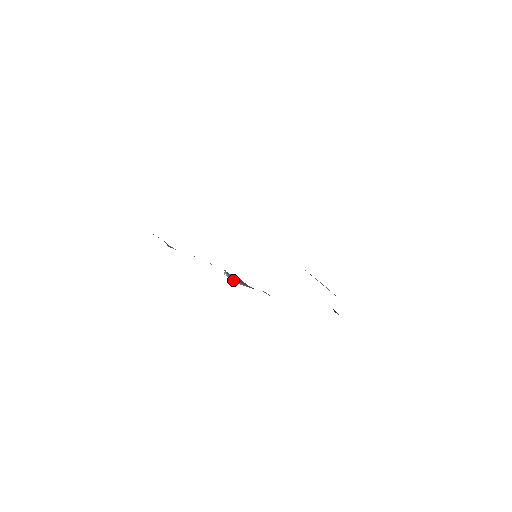
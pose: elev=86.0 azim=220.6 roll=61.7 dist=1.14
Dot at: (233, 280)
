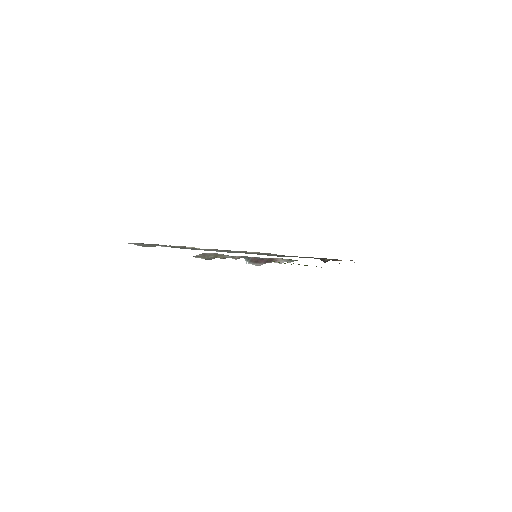
Dot at: occluded
